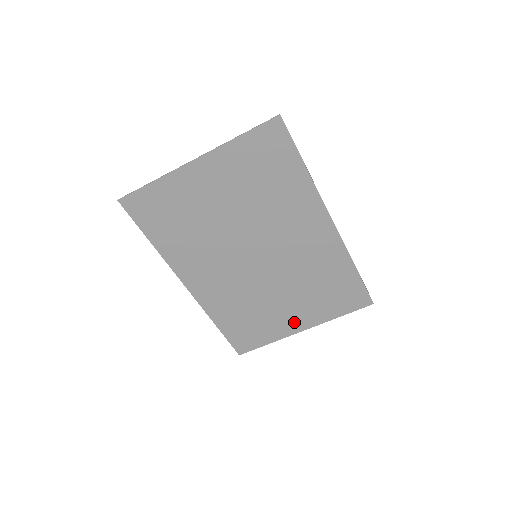
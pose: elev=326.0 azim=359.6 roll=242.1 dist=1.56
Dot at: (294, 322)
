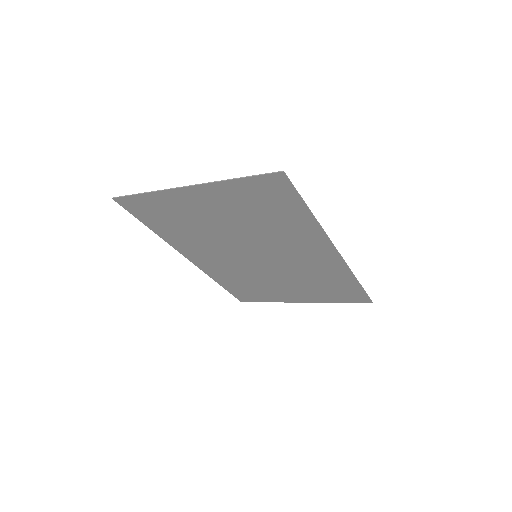
Dot at: (293, 297)
